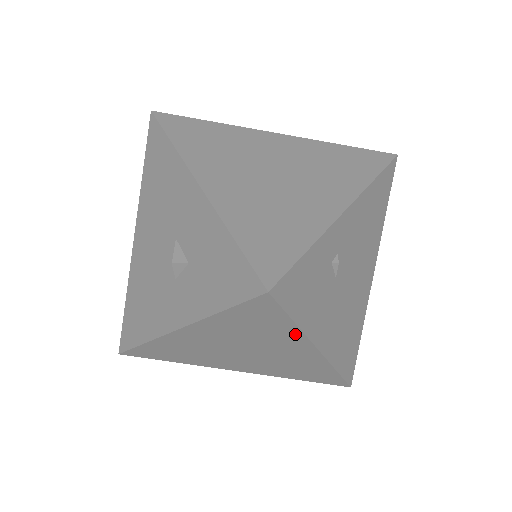
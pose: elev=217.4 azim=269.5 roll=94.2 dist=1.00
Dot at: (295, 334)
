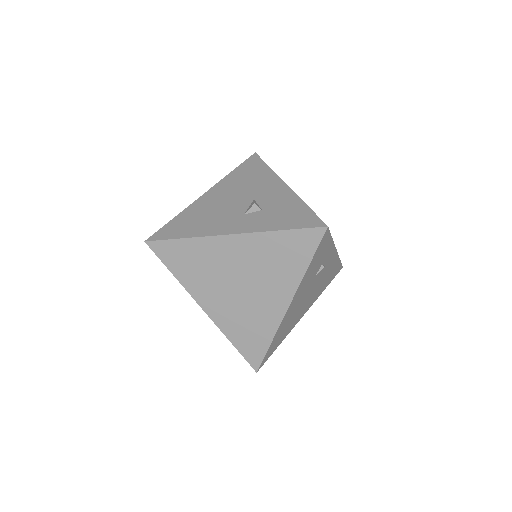
Dot at: (297, 276)
